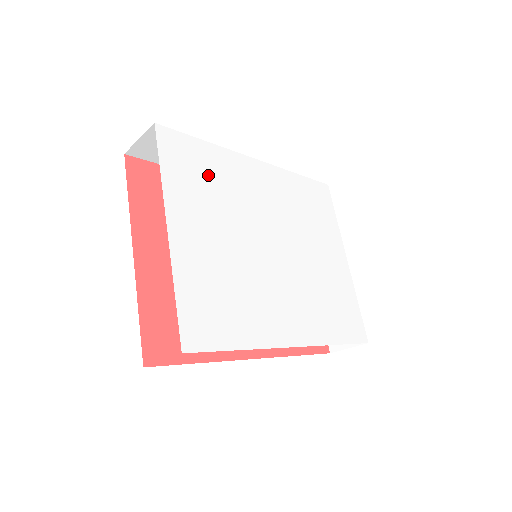
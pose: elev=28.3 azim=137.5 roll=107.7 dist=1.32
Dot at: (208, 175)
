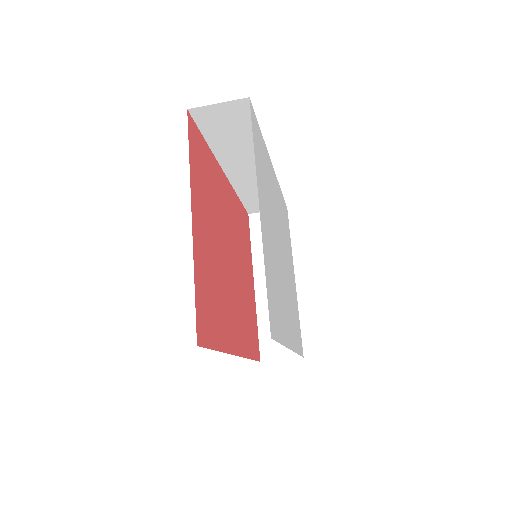
Dot at: (264, 167)
